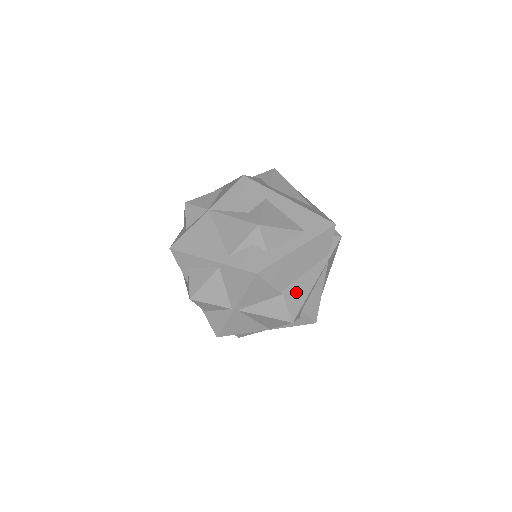
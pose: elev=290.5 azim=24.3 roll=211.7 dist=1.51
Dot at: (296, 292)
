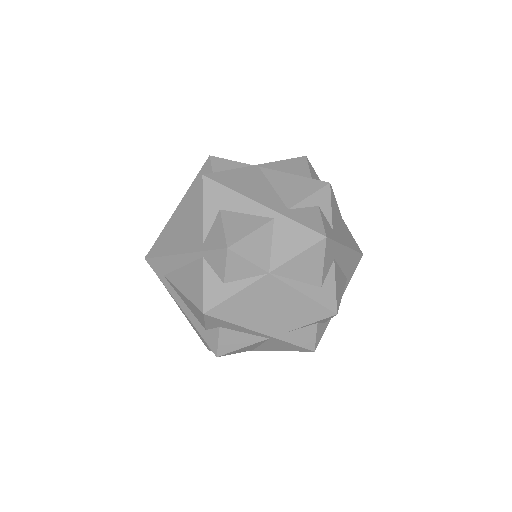
Dot at: occluded
